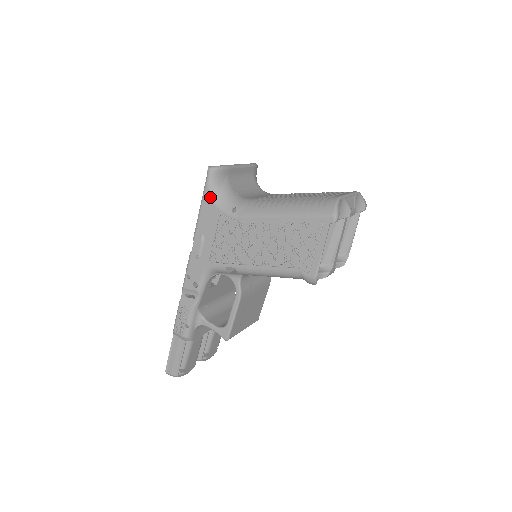
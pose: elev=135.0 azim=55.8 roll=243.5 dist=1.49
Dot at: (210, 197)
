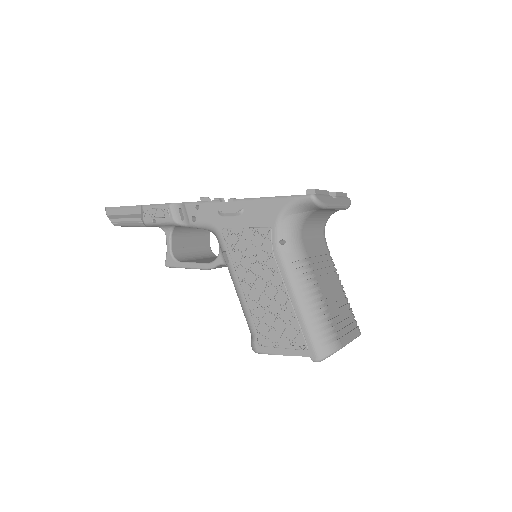
Dot at: (283, 208)
